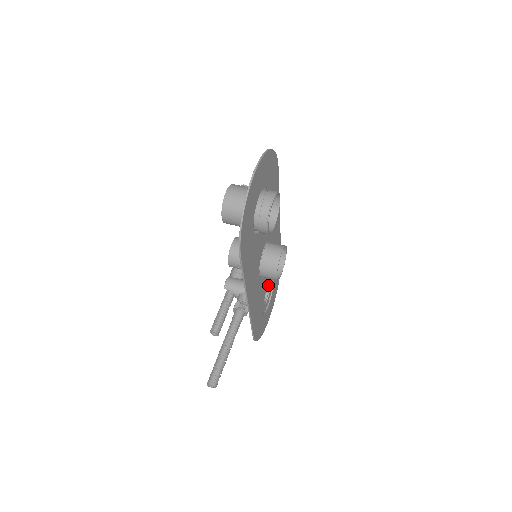
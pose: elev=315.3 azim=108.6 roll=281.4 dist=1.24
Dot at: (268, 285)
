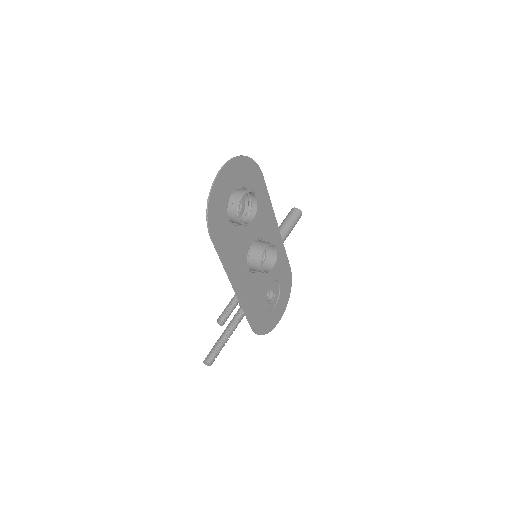
Dot at: (271, 285)
